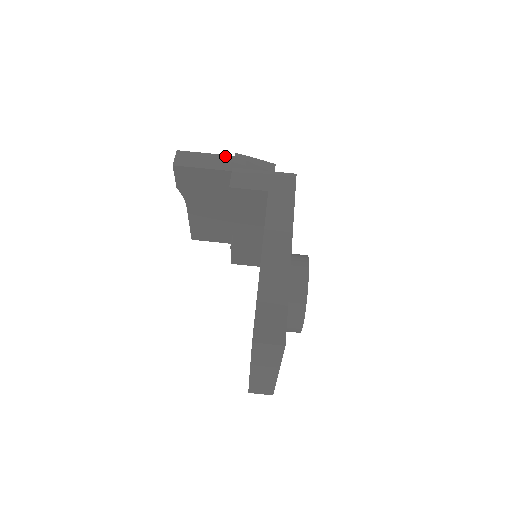
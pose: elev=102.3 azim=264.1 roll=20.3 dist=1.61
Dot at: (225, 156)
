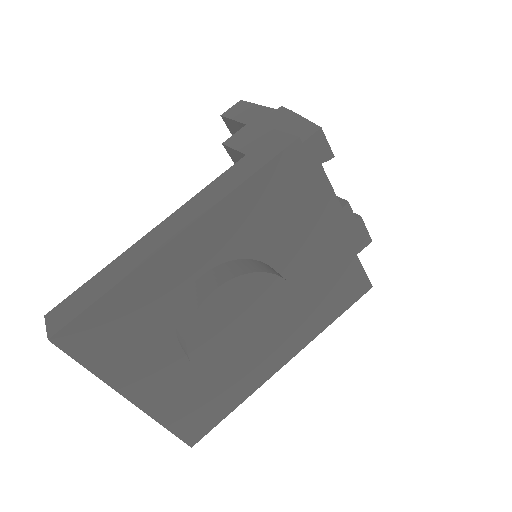
Dot at: (268, 109)
